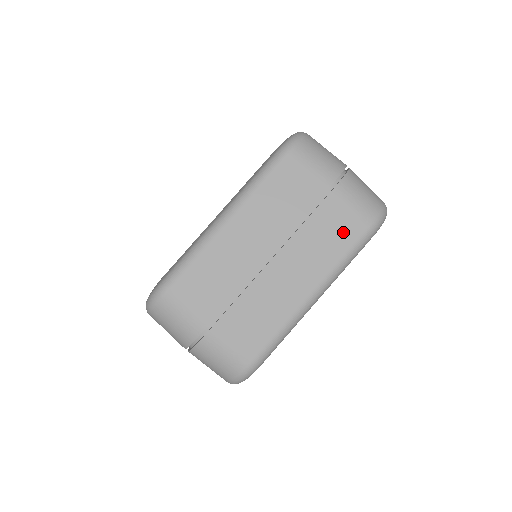
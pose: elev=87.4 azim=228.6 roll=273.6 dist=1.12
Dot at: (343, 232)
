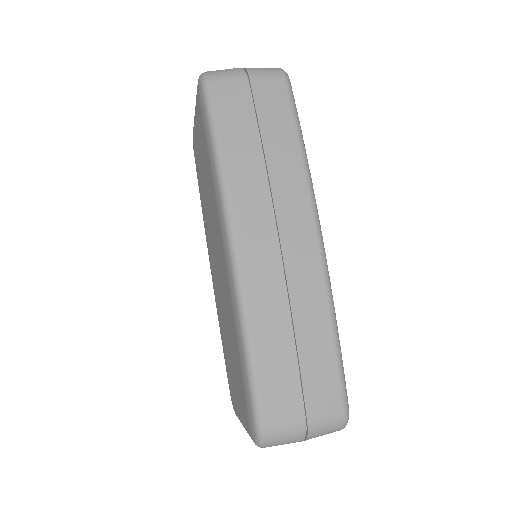
Dot at: occluded
